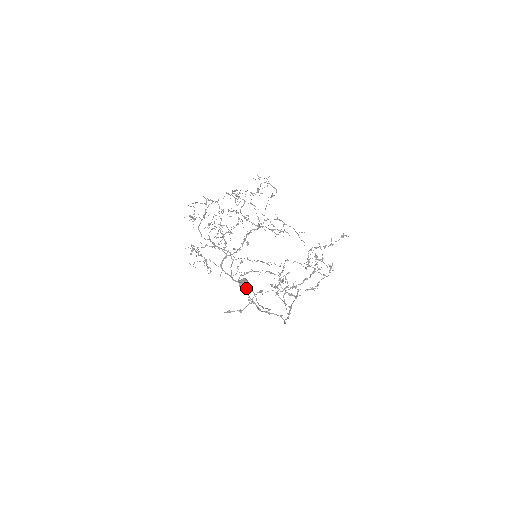
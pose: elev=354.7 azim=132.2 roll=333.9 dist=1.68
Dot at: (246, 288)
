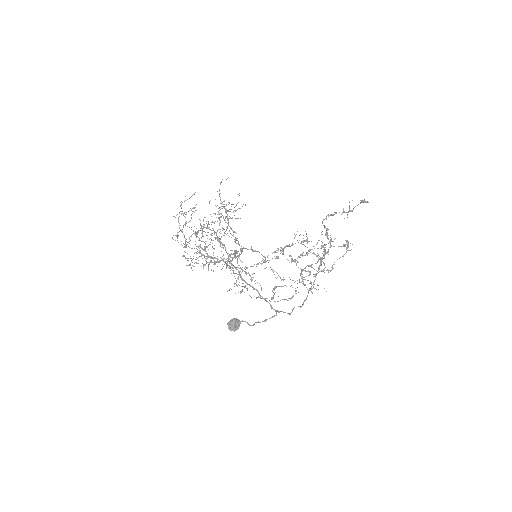
Dot at: occluded
